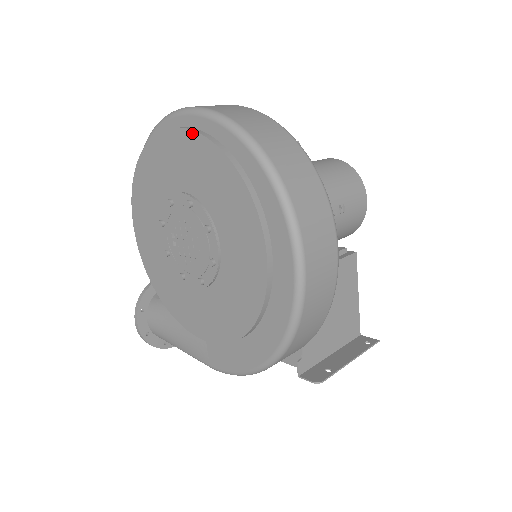
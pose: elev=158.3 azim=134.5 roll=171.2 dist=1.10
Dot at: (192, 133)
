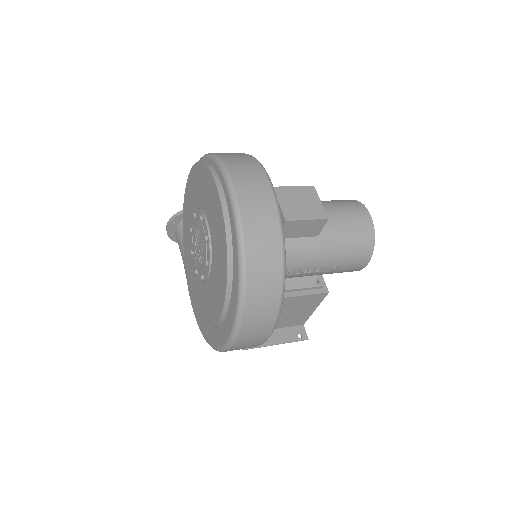
Dot at: (222, 215)
